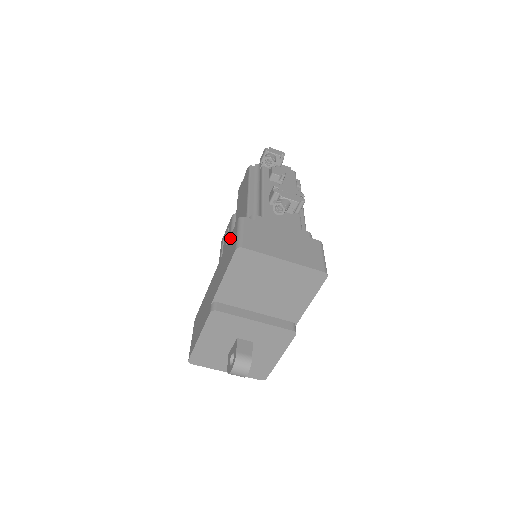
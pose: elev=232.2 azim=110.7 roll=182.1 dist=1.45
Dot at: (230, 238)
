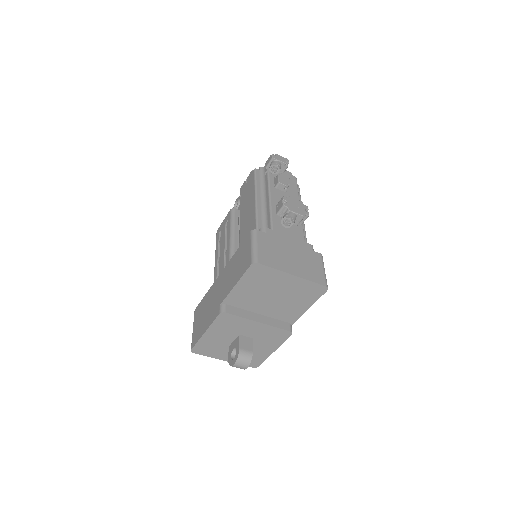
Dot at: (241, 247)
